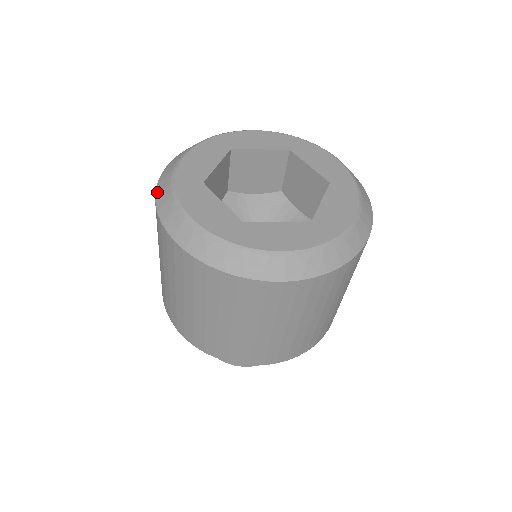
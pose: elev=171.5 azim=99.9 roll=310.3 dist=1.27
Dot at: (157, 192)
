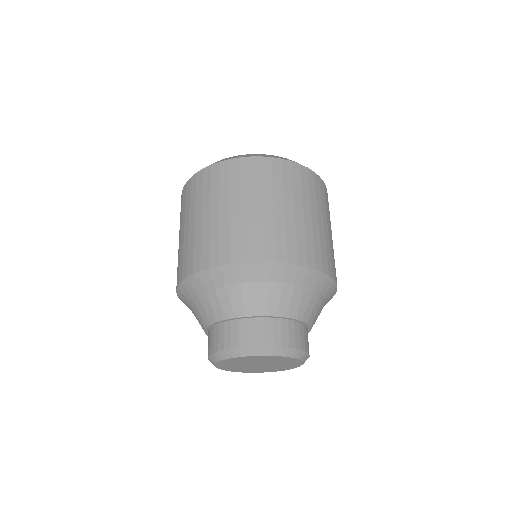
Dot at: occluded
